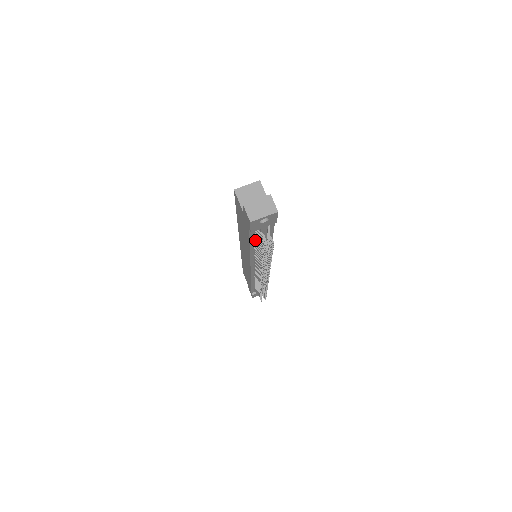
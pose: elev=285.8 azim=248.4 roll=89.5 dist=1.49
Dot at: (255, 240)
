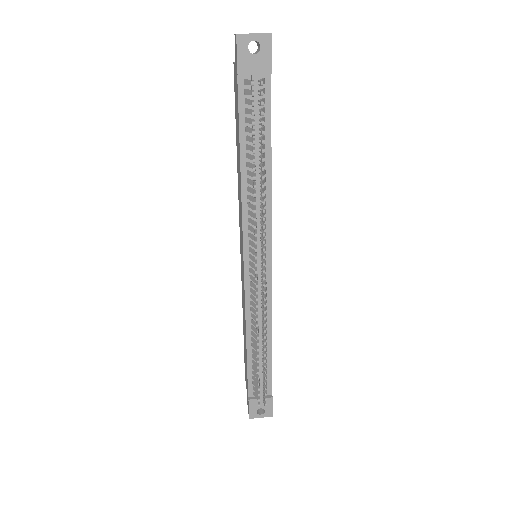
Dot at: (246, 127)
